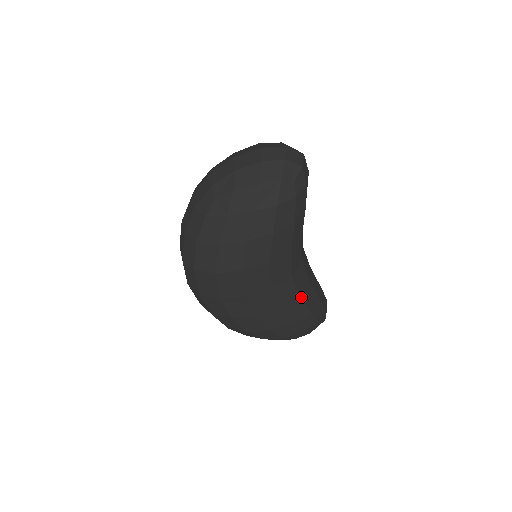
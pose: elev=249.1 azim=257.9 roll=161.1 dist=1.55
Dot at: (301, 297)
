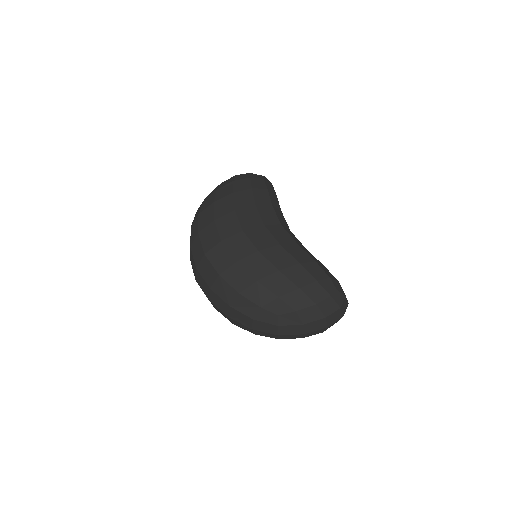
Dot at: (298, 244)
